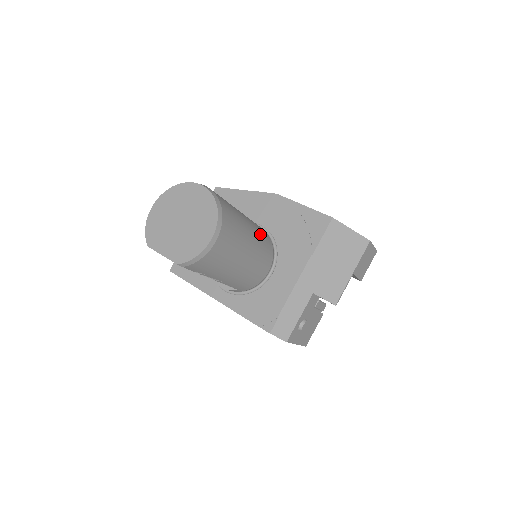
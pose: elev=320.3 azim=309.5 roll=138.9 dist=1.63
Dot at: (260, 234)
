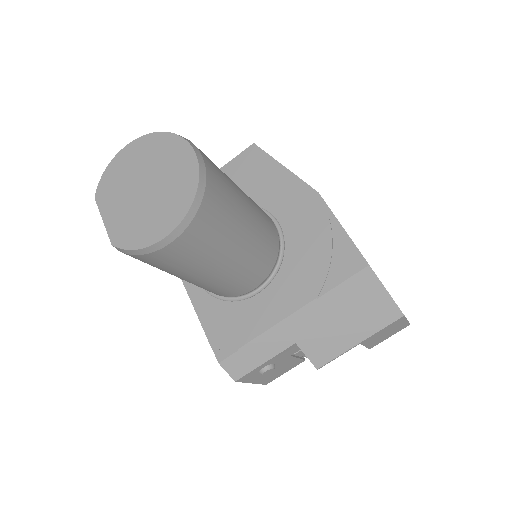
Dot at: (262, 241)
